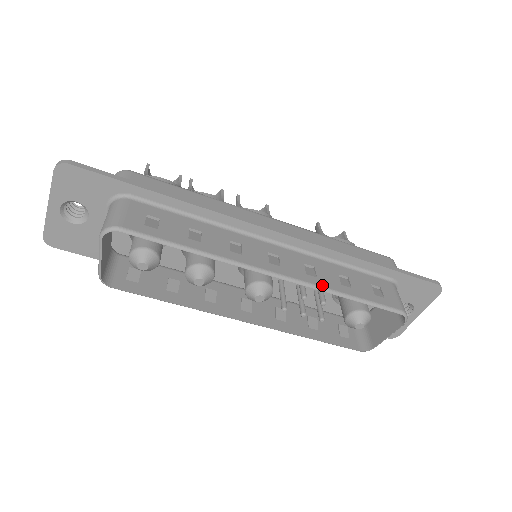
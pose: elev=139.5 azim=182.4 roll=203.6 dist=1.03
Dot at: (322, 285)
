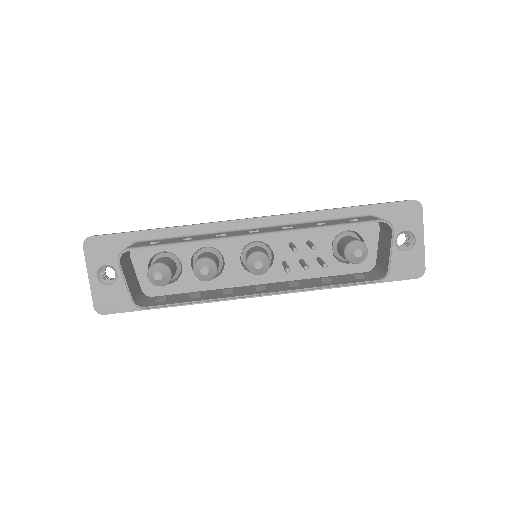
Dot at: (298, 228)
